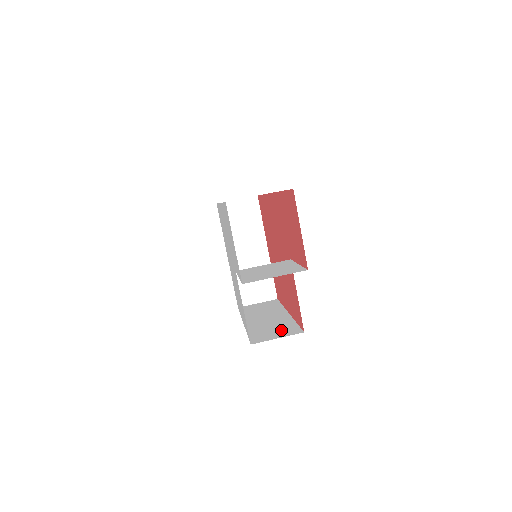
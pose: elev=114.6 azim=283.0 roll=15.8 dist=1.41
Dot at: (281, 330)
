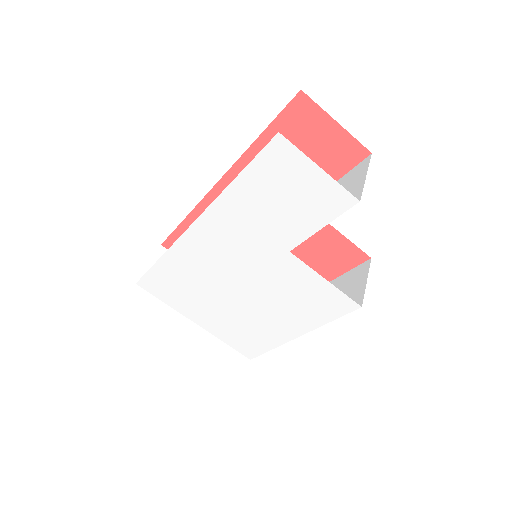
Dot at: (349, 284)
